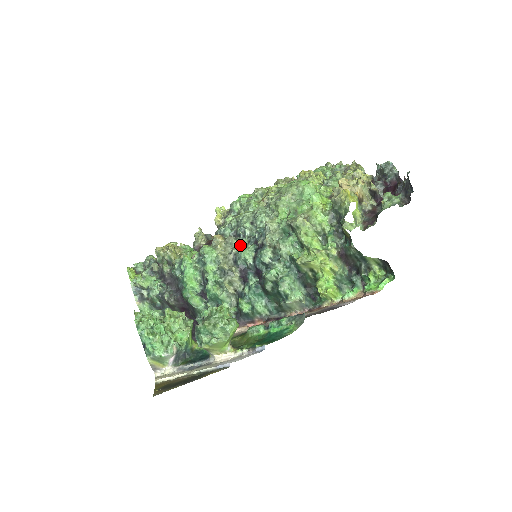
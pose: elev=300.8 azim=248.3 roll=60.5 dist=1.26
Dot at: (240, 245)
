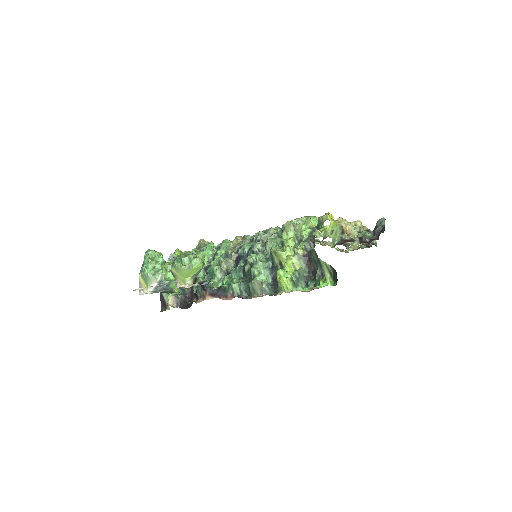
Dot at: occluded
